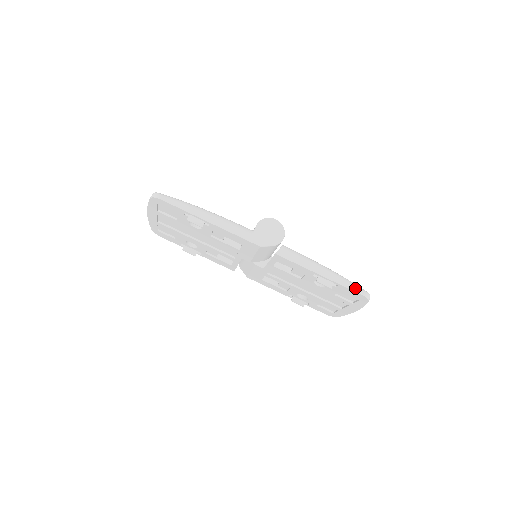
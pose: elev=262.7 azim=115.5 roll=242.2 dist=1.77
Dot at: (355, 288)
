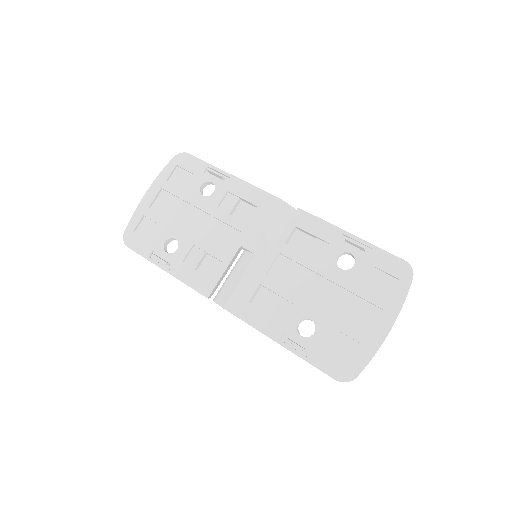
Dot at: (393, 256)
